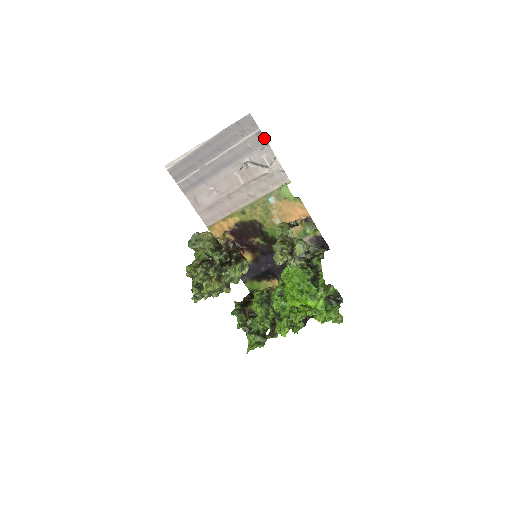
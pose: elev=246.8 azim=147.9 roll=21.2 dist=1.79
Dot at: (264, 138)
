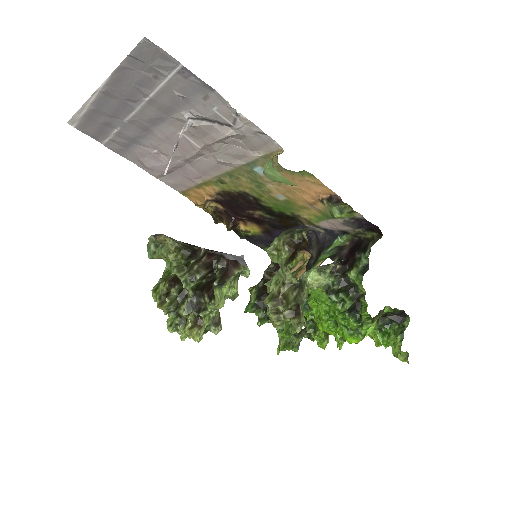
Dot at: (199, 80)
